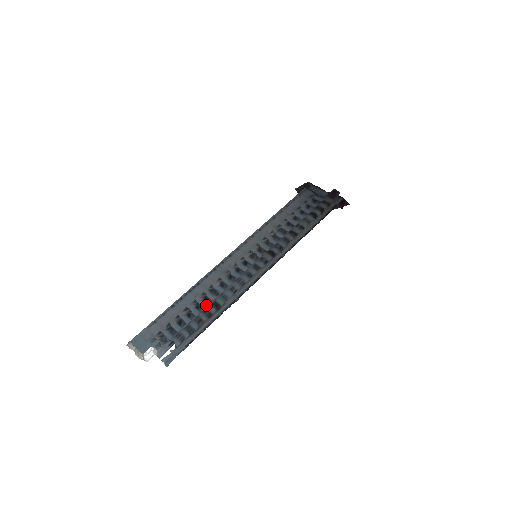
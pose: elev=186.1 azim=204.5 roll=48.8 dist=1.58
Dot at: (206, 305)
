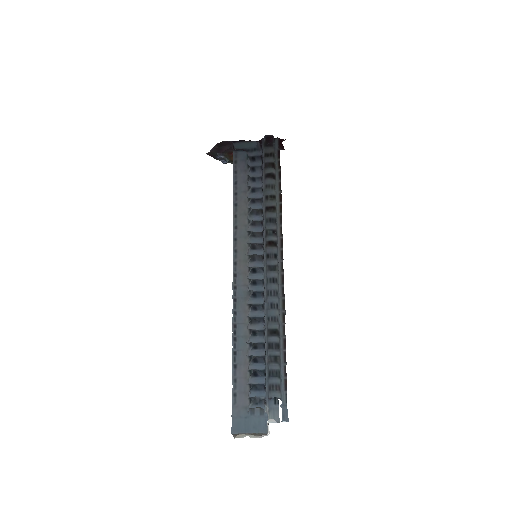
Dot at: (260, 339)
